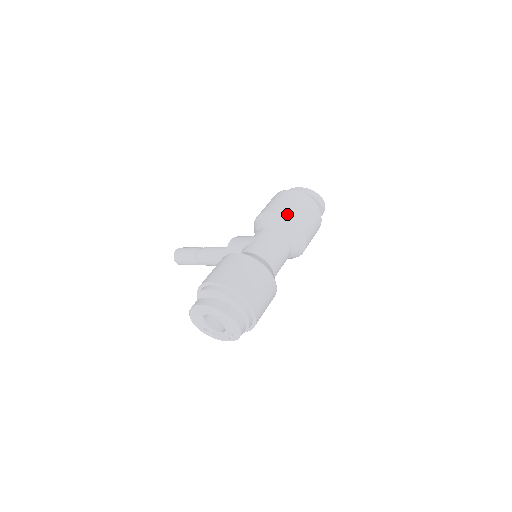
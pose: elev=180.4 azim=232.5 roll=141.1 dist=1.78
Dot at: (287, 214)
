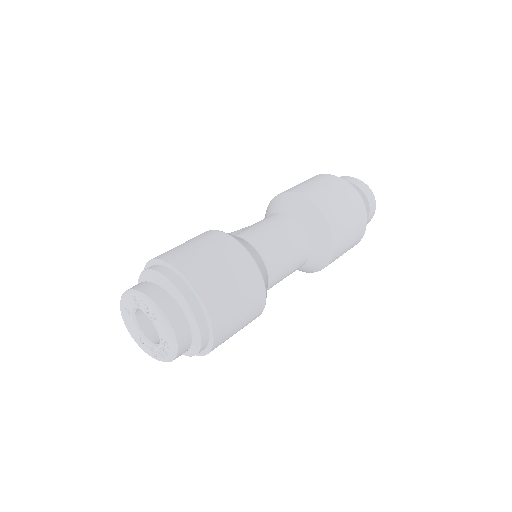
Dot at: (304, 194)
